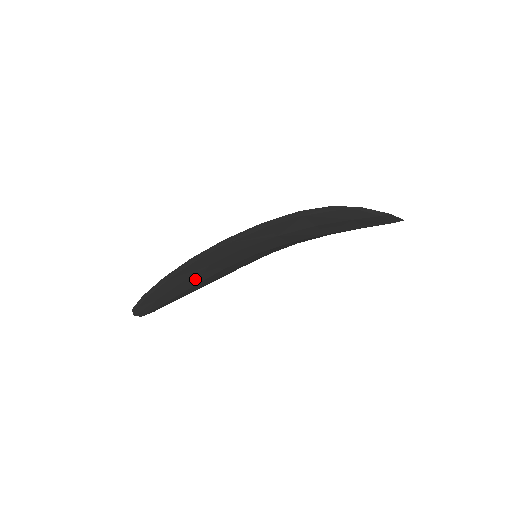
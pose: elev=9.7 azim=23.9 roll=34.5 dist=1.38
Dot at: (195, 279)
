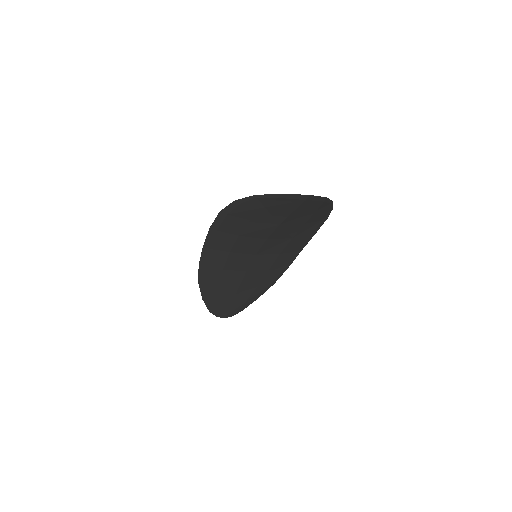
Dot at: (229, 282)
